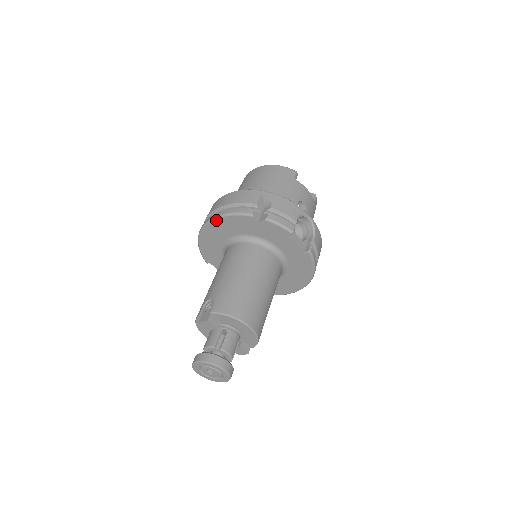
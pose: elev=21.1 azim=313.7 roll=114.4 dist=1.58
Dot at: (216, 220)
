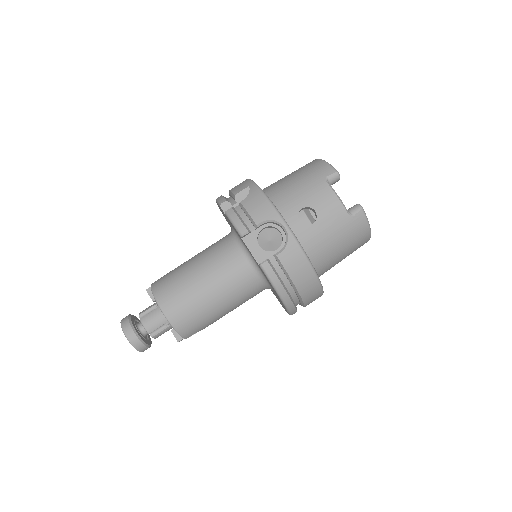
Dot at: occluded
